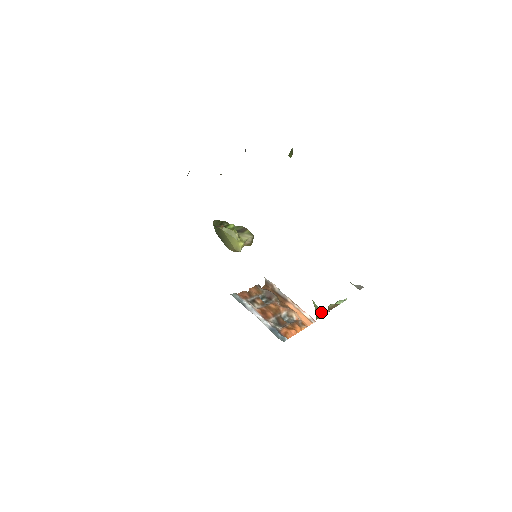
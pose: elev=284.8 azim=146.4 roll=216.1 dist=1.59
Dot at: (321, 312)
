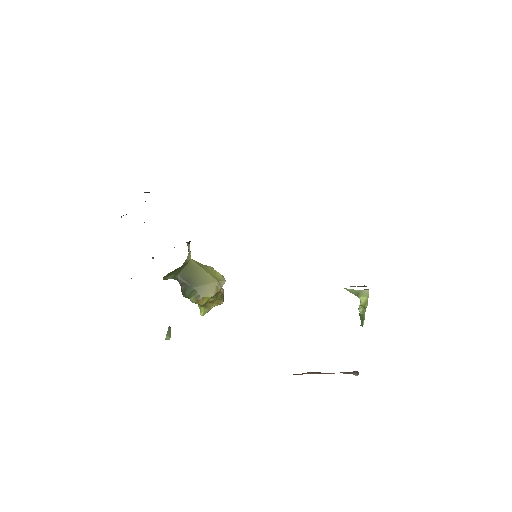
Dot at: (364, 290)
